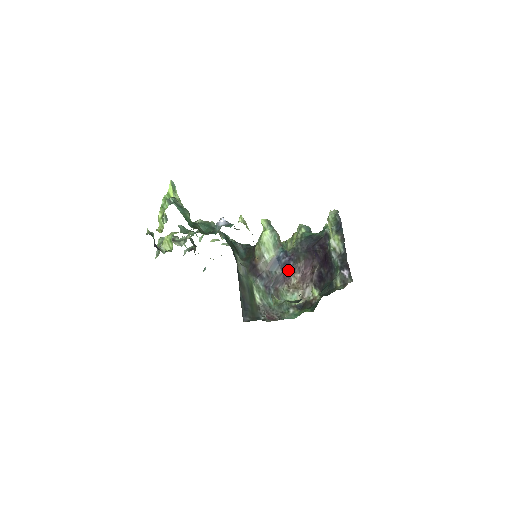
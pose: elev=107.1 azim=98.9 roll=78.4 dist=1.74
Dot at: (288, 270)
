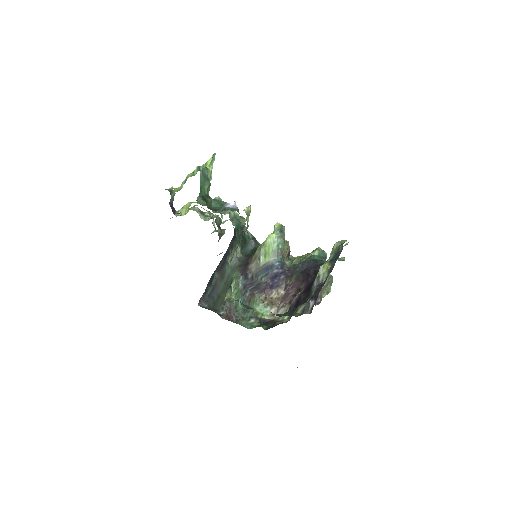
Dot at: (275, 282)
